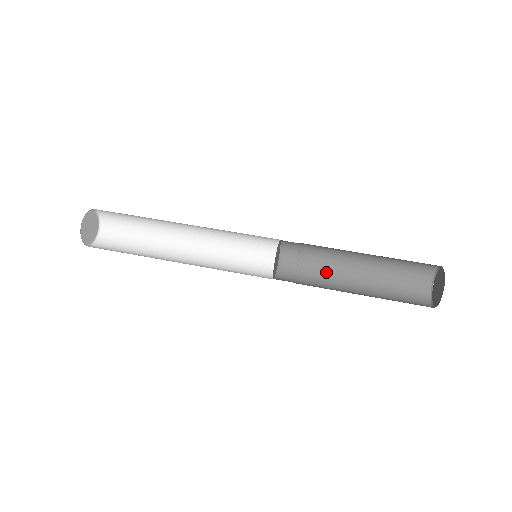
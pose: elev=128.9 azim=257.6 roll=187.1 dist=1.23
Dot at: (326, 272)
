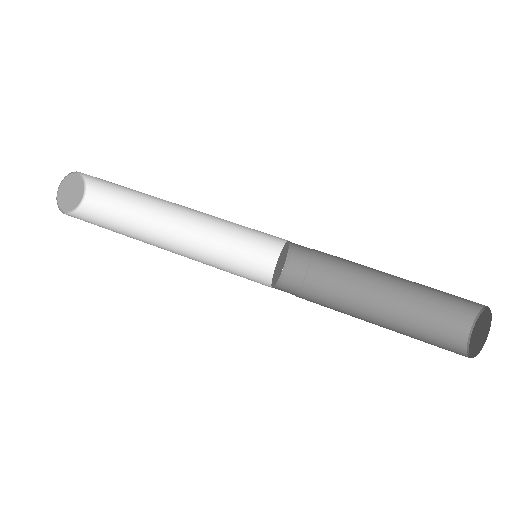
Dot at: (337, 295)
